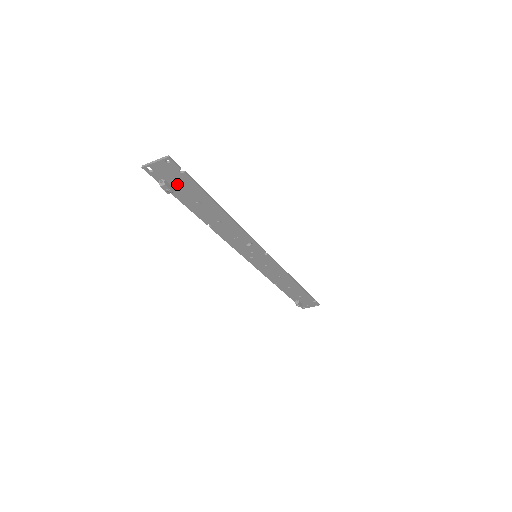
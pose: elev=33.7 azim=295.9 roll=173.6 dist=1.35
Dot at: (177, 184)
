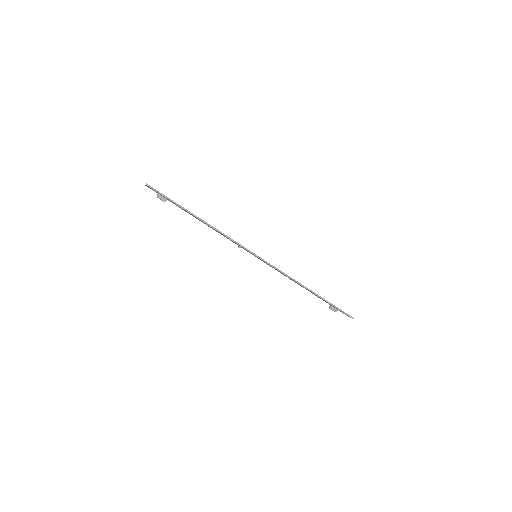
Dot at: (166, 198)
